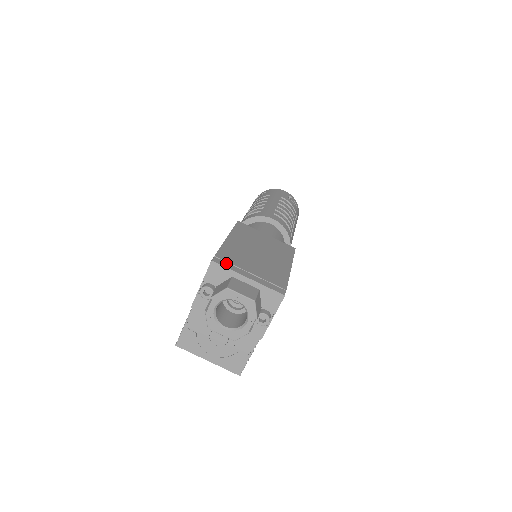
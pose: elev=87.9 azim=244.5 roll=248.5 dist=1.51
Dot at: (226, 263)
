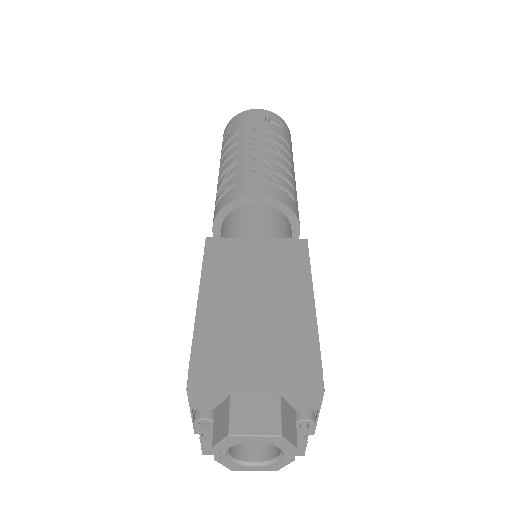
Dot at: (211, 376)
